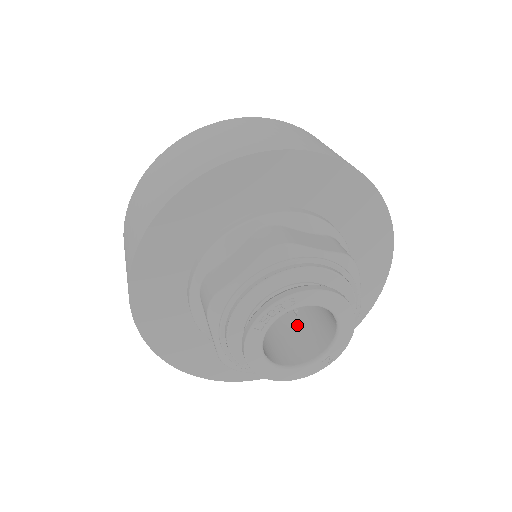
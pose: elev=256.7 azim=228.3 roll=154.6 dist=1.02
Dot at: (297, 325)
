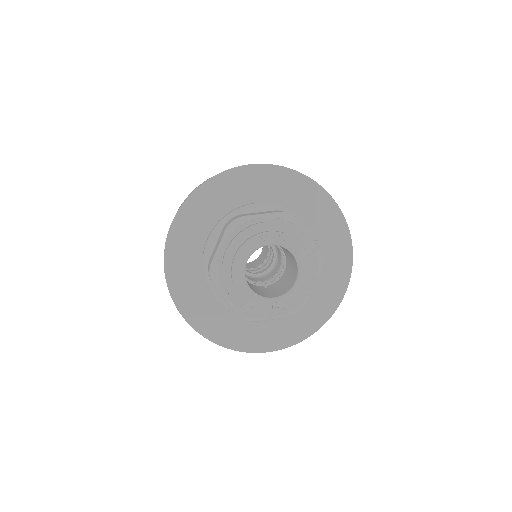
Dot at: (264, 289)
